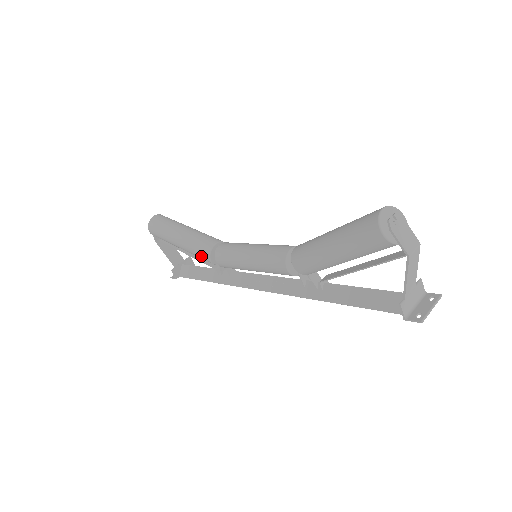
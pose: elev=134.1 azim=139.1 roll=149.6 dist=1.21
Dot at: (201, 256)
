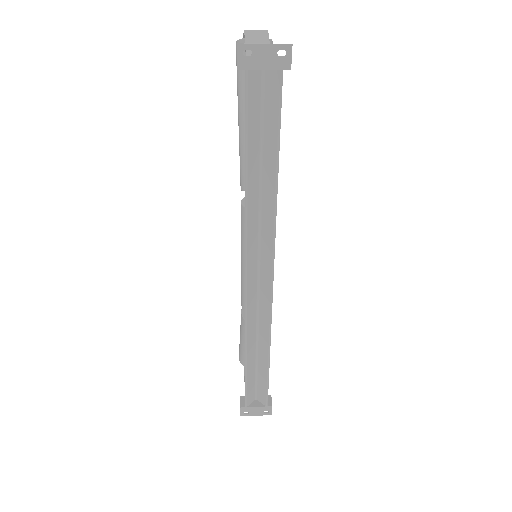
Dot at: (241, 320)
